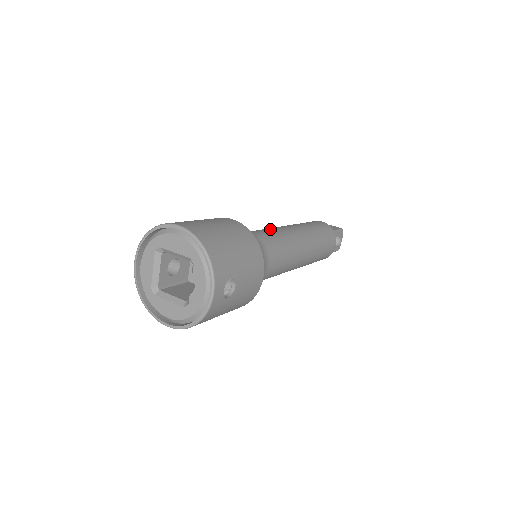
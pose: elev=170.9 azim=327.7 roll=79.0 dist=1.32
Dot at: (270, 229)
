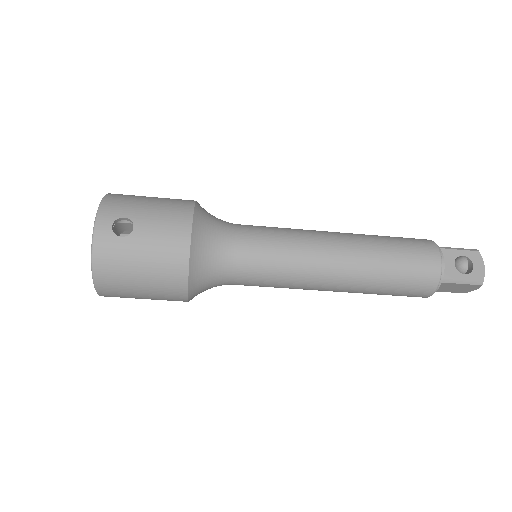
Dot at: occluded
